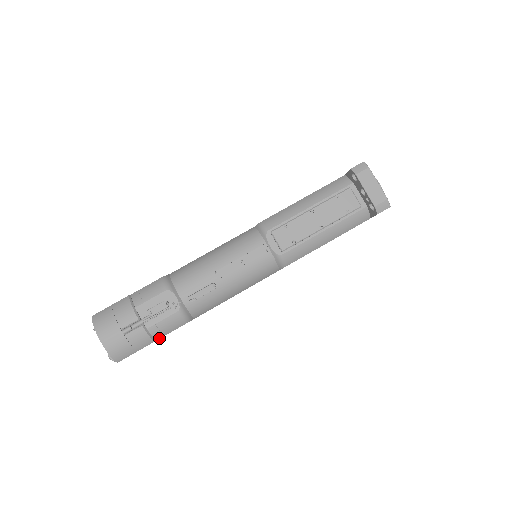
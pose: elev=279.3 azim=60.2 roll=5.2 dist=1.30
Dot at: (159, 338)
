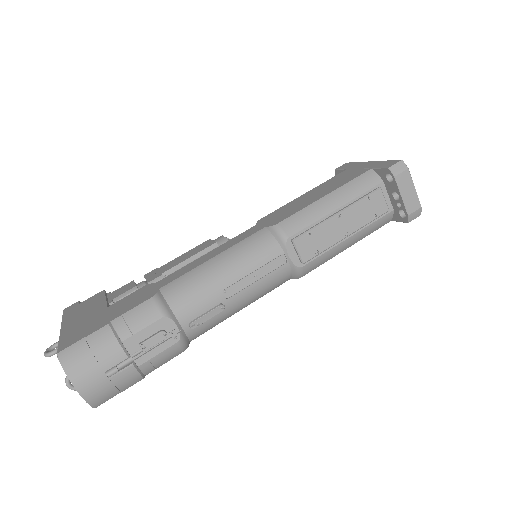
Dot at: (150, 372)
